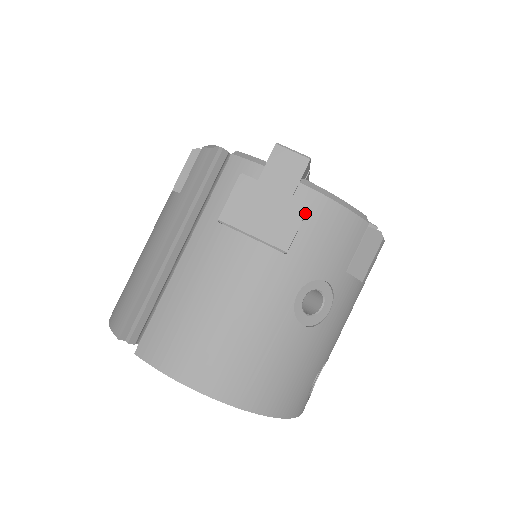
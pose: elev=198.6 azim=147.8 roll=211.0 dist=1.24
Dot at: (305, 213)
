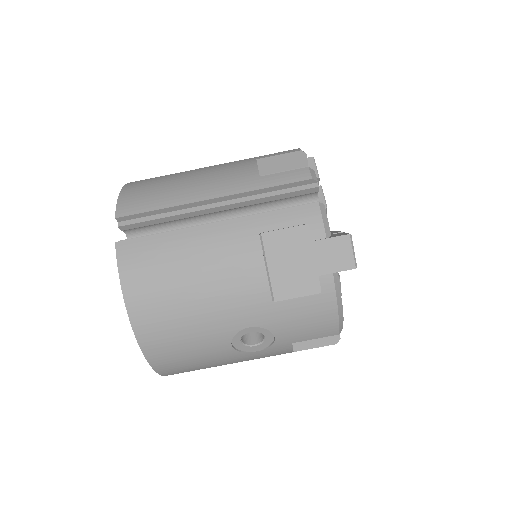
Dot at: (313, 294)
